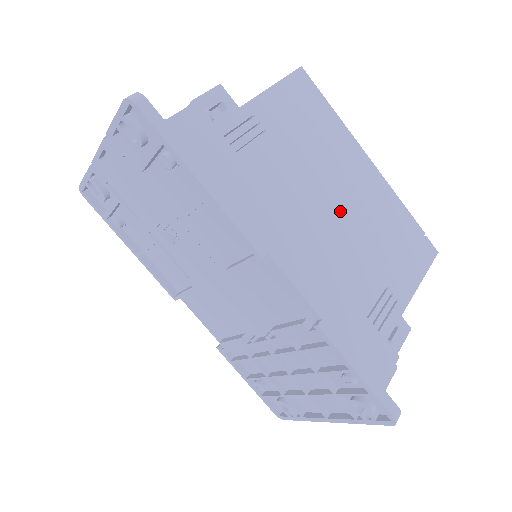
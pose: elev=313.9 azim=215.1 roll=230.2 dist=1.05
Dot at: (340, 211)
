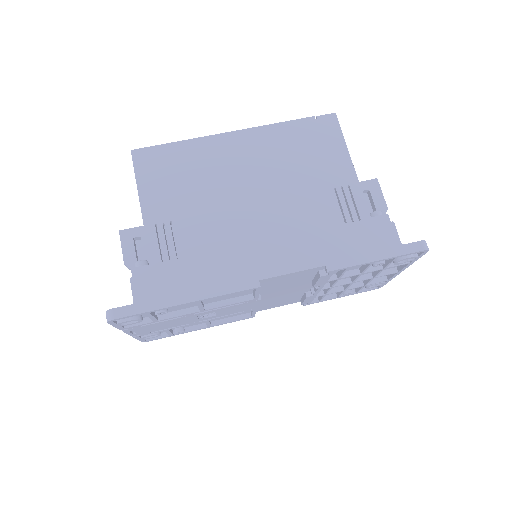
Dot at: (259, 193)
